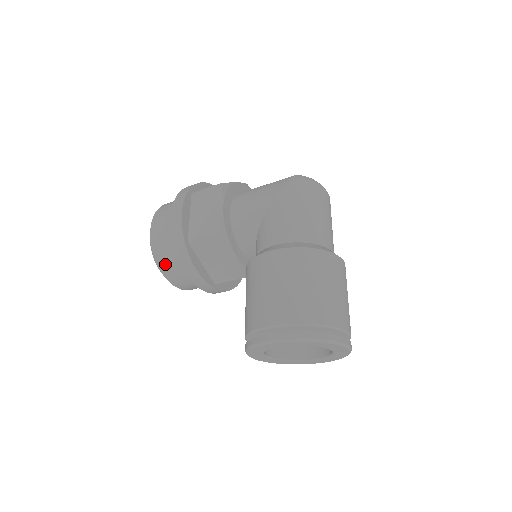
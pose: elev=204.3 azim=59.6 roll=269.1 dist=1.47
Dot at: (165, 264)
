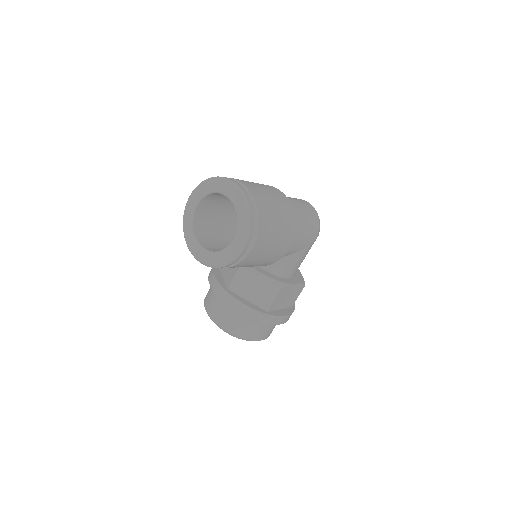
Dot at: (207, 296)
